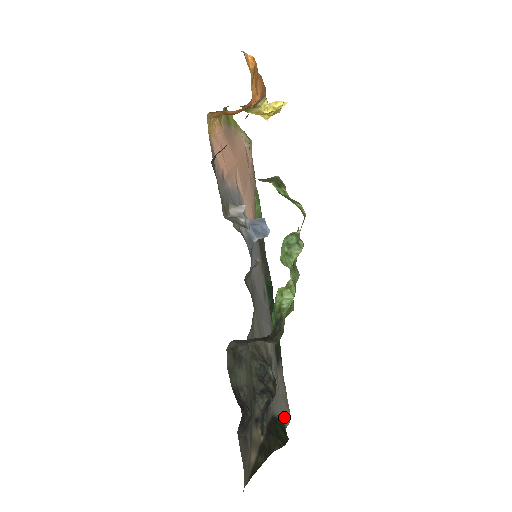
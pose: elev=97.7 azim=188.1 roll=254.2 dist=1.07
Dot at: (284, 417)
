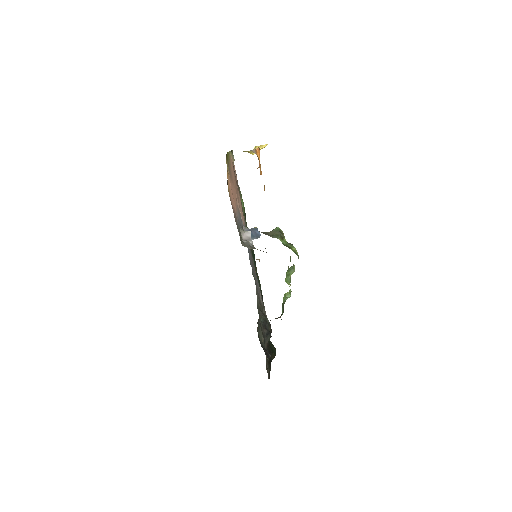
Dot at: occluded
